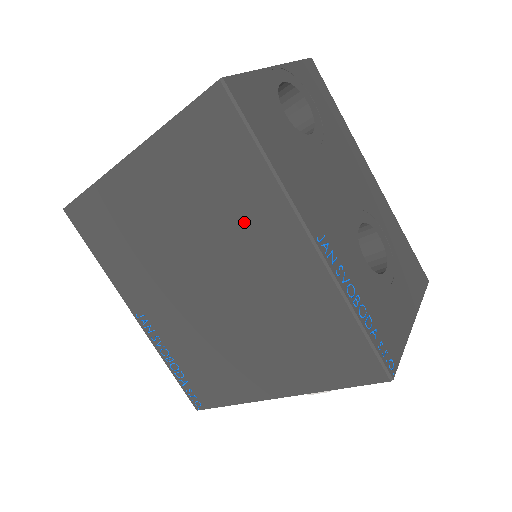
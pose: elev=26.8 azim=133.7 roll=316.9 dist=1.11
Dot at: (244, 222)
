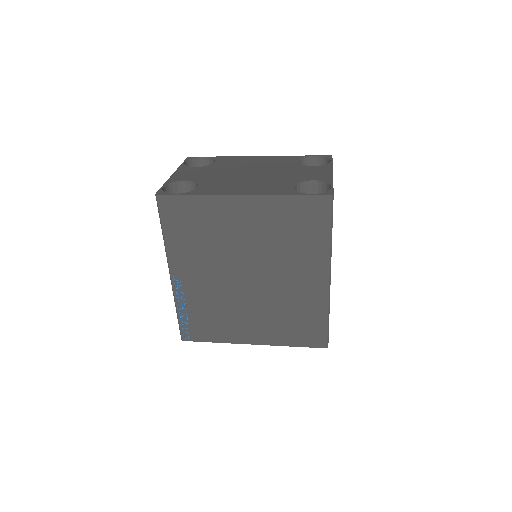
Dot at: (298, 258)
